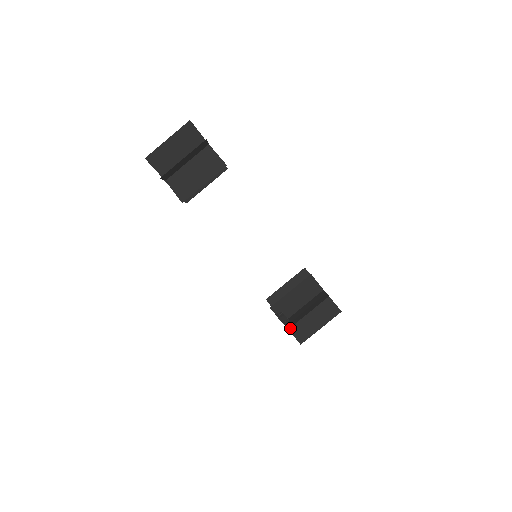
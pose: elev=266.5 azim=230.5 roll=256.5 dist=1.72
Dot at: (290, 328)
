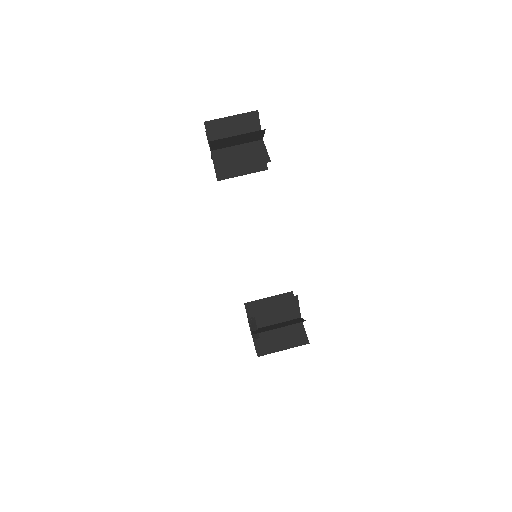
Dot at: (255, 337)
